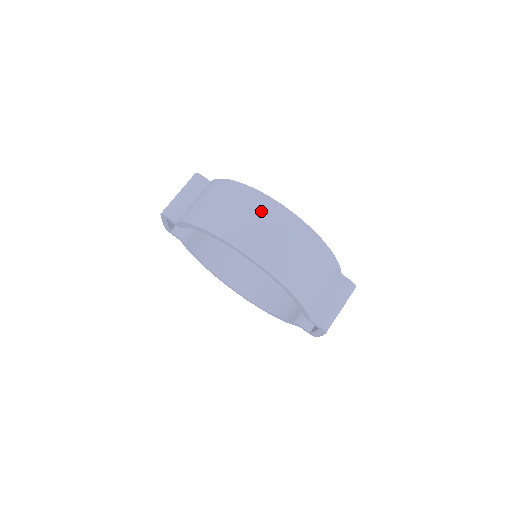
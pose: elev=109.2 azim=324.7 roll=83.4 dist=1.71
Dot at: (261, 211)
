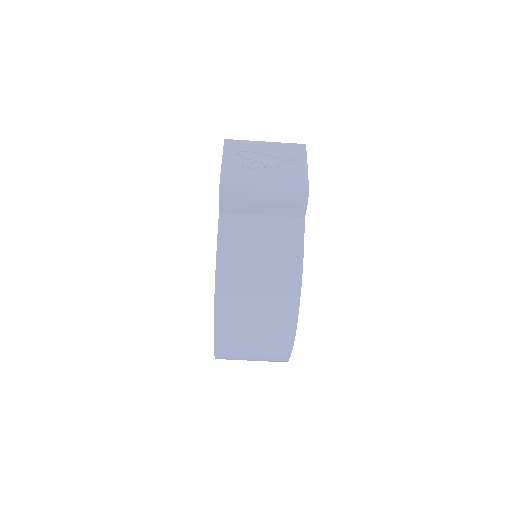
Dot at: (272, 341)
